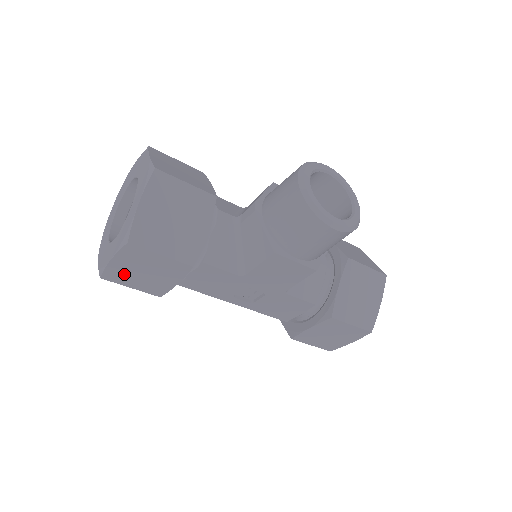
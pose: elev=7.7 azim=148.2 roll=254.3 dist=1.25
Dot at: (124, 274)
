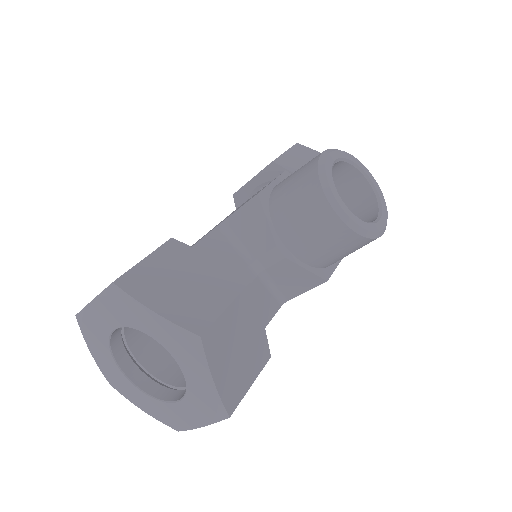
Dot at: occluded
